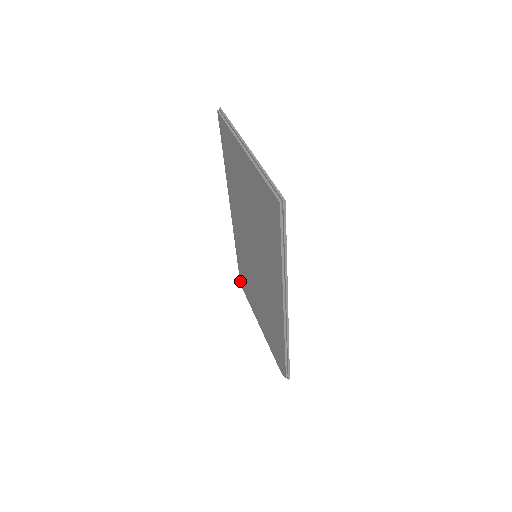
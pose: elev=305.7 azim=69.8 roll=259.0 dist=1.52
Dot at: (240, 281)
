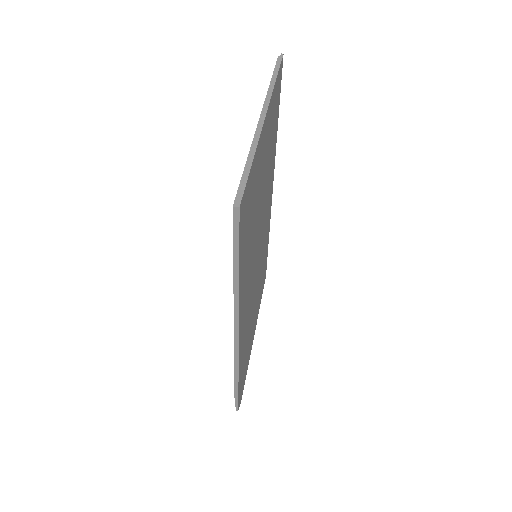
Dot at: occluded
